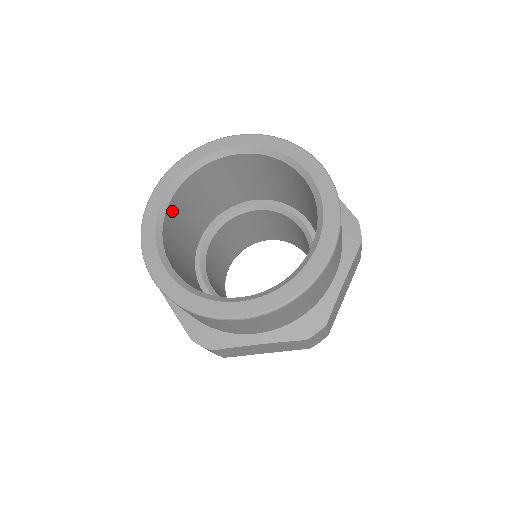
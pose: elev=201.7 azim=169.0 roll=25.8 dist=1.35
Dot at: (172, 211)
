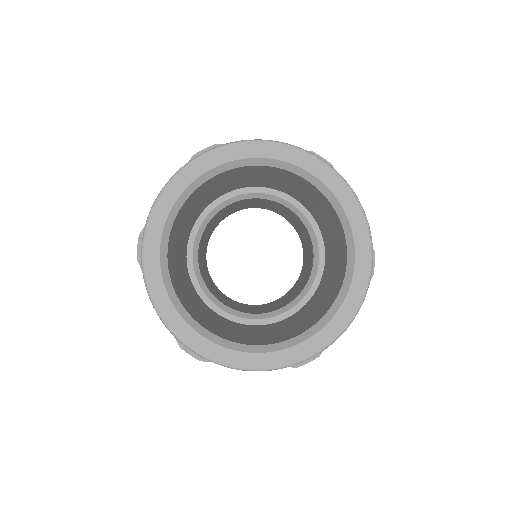
Dot at: (179, 216)
